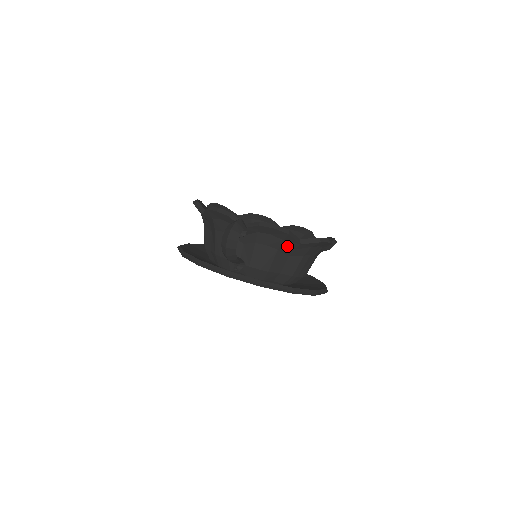
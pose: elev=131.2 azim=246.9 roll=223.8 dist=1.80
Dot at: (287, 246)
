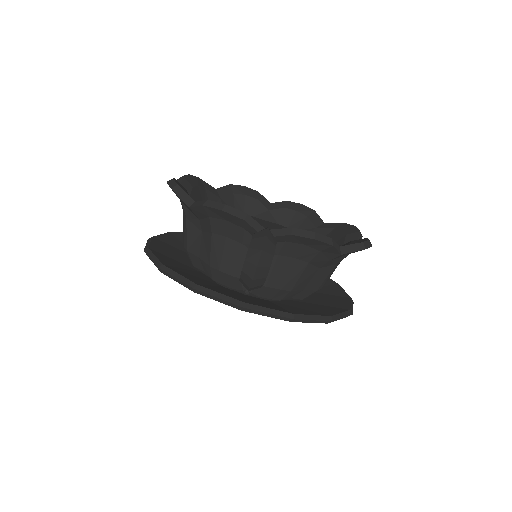
Dot at: (322, 257)
